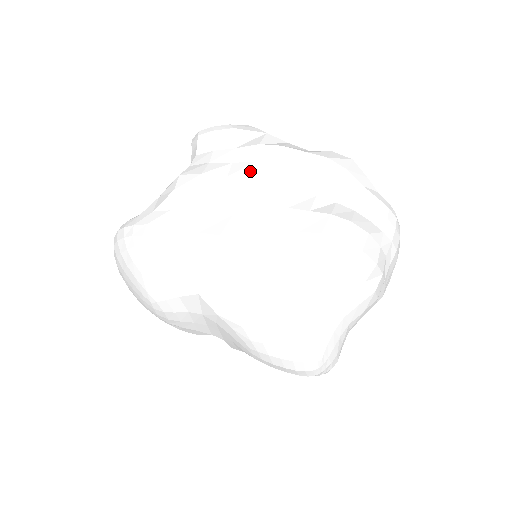
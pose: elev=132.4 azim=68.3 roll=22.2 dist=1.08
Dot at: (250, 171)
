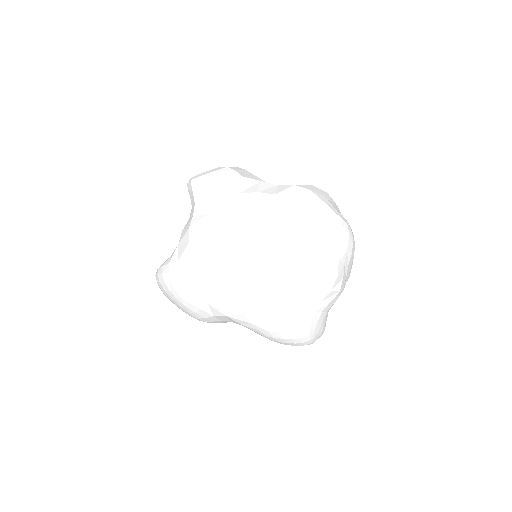
Dot at: (238, 220)
